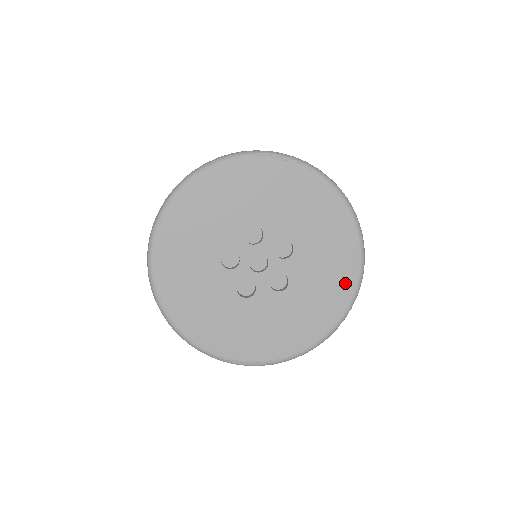
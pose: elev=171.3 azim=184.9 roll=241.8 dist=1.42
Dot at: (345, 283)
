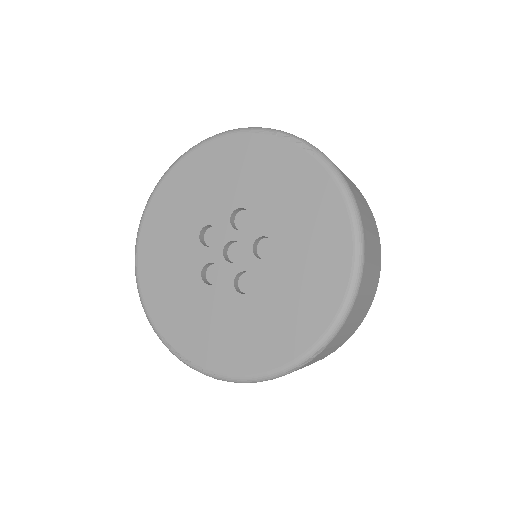
Dot at: (314, 320)
